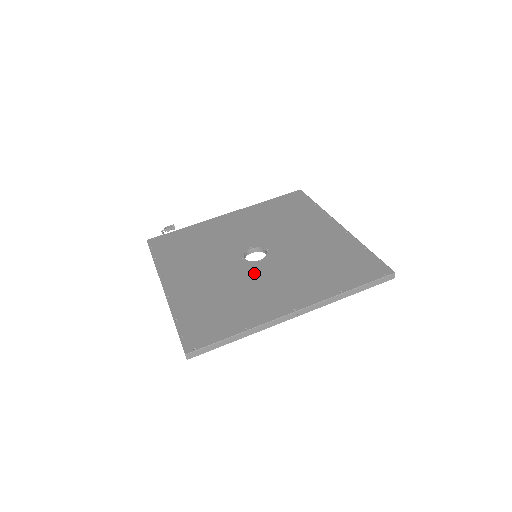
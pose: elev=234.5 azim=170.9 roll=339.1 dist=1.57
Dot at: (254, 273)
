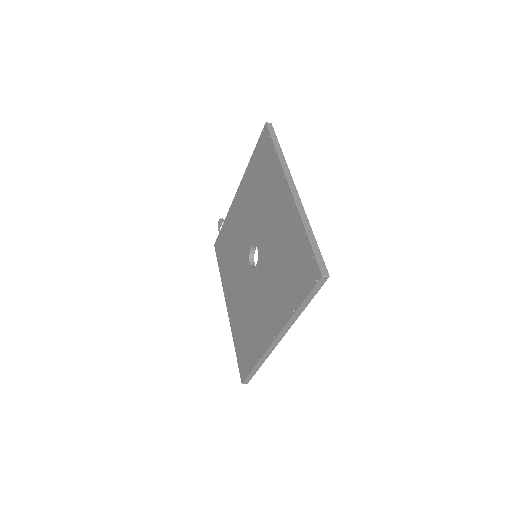
Dot at: (255, 286)
